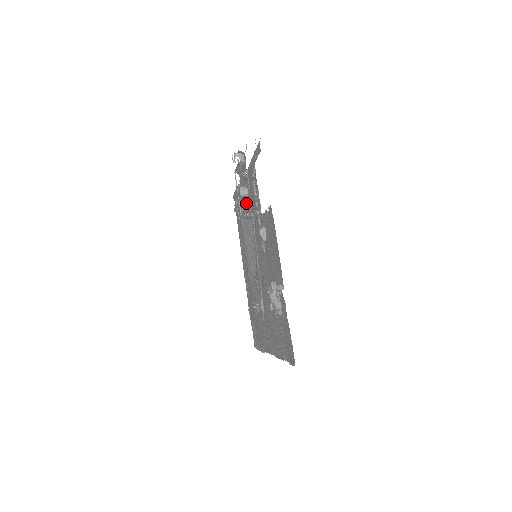
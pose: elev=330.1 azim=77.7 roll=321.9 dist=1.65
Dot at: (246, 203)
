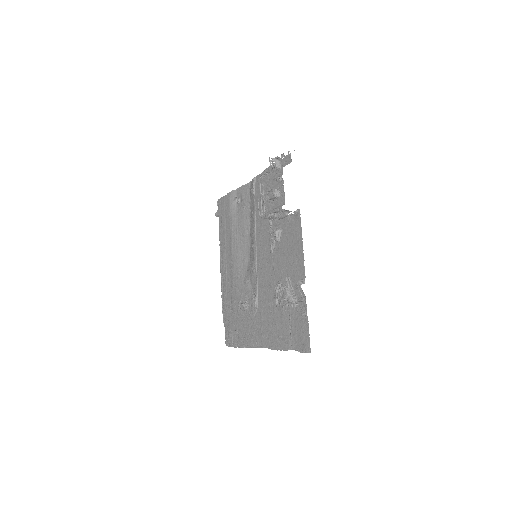
Dot at: (272, 204)
